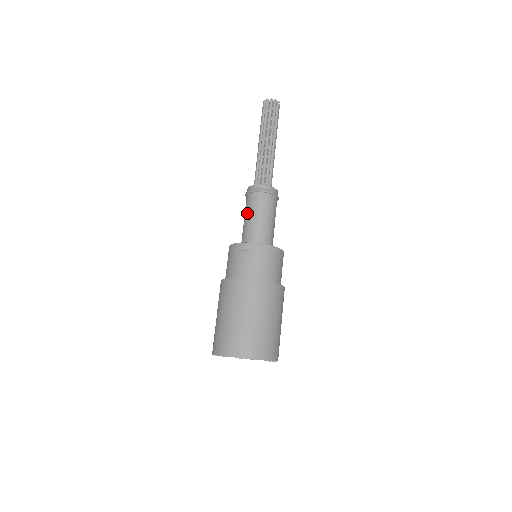
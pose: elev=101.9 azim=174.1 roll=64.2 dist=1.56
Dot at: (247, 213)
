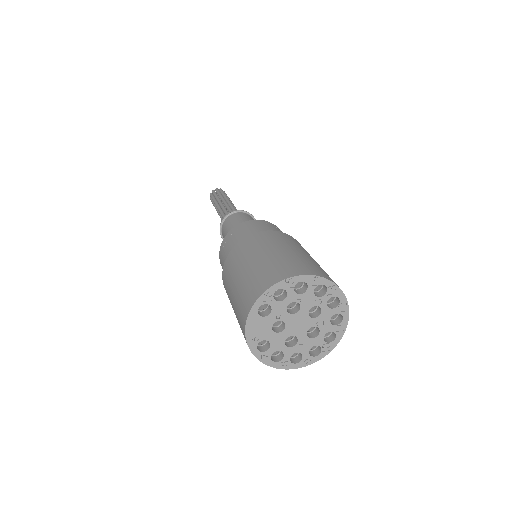
Dot at: (235, 222)
